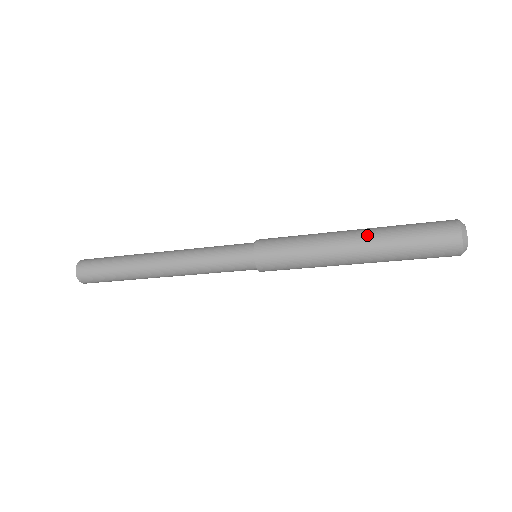
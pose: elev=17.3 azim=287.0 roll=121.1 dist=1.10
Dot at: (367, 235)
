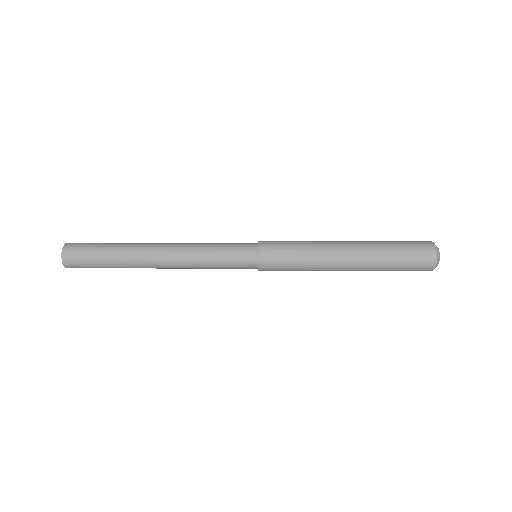
Dot at: (362, 253)
